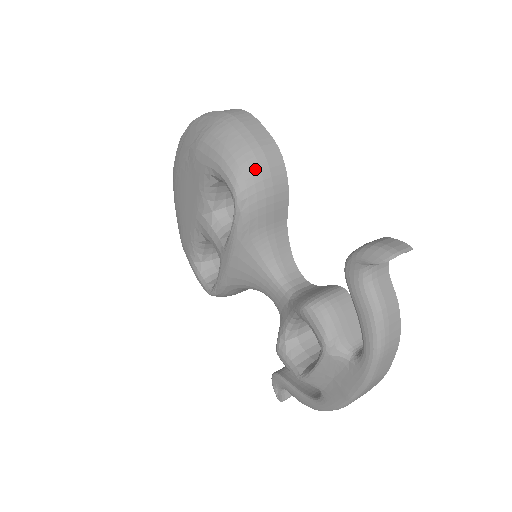
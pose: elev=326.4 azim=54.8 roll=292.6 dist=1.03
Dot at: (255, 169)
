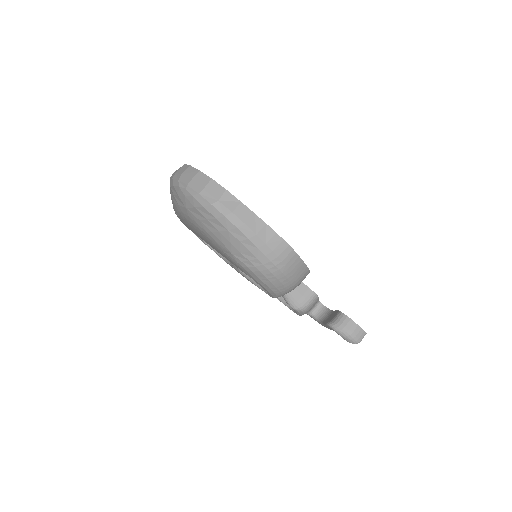
Dot at: occluded
